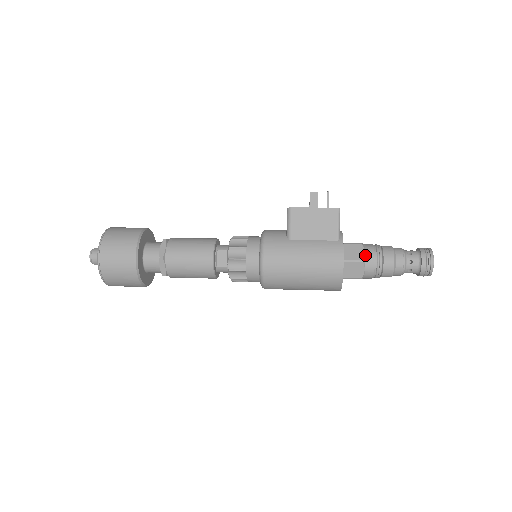
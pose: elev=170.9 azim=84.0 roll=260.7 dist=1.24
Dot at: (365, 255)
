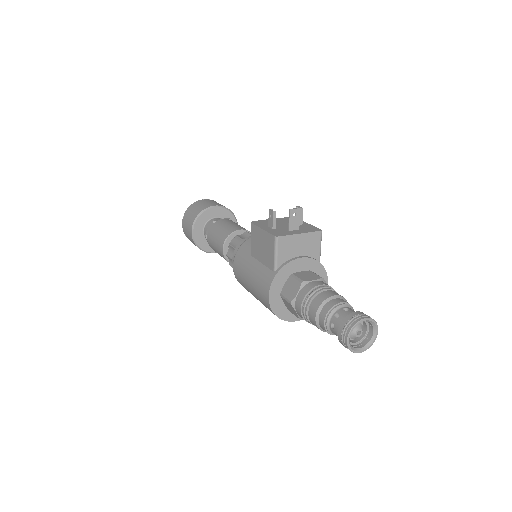
Dot at: (296, 297)
